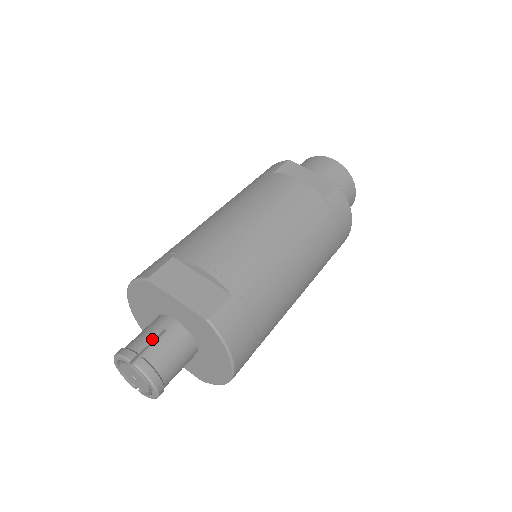
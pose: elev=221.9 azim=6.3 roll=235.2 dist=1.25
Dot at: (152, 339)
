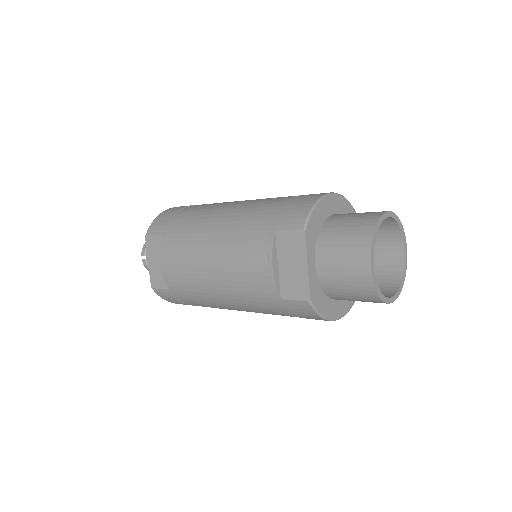
Dot at: occluded
